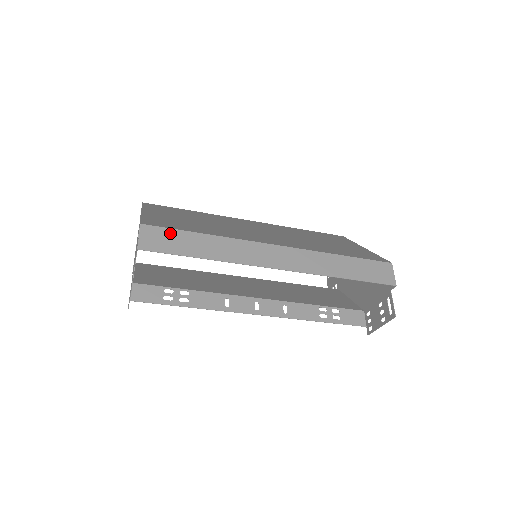
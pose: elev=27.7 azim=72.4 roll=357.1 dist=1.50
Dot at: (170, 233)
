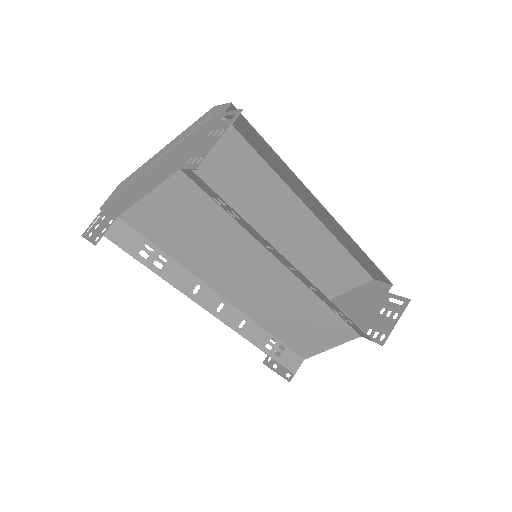
Dot at: (240, 129)
